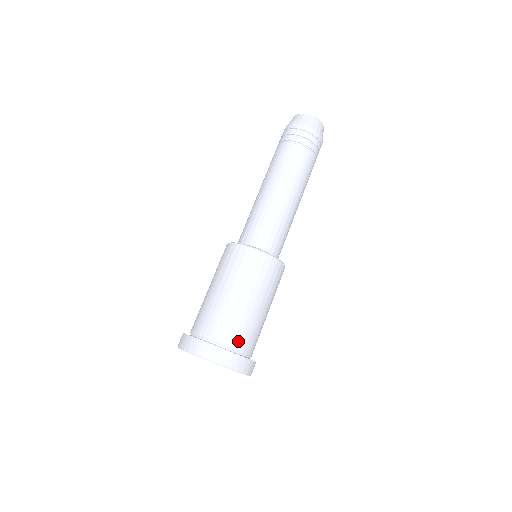
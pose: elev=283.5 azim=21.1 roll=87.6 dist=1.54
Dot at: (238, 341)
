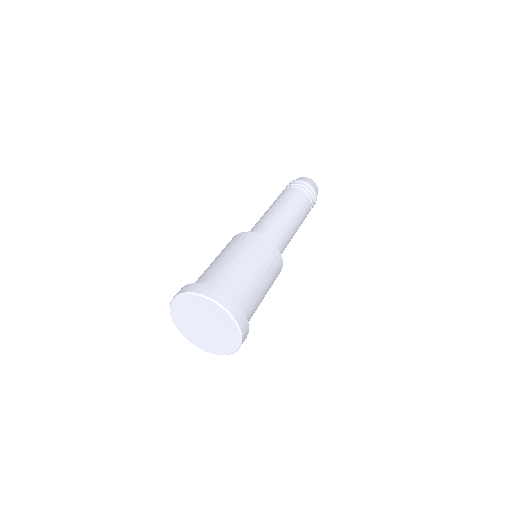
Dot at: (221, 284)
